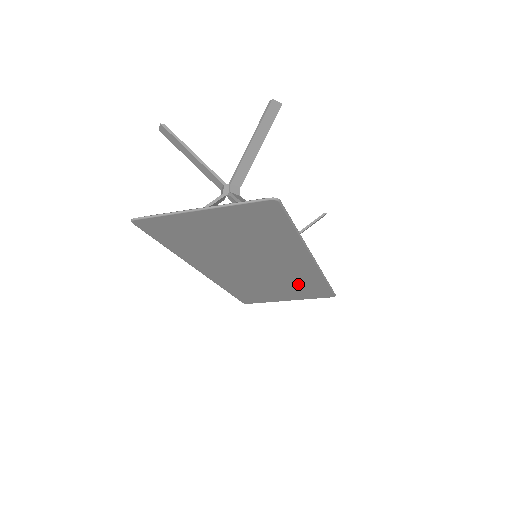
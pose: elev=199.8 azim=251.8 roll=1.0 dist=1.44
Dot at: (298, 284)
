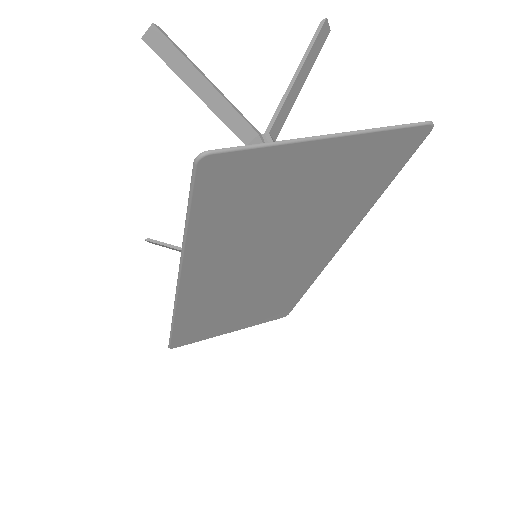
Dot at: (273, 299)
